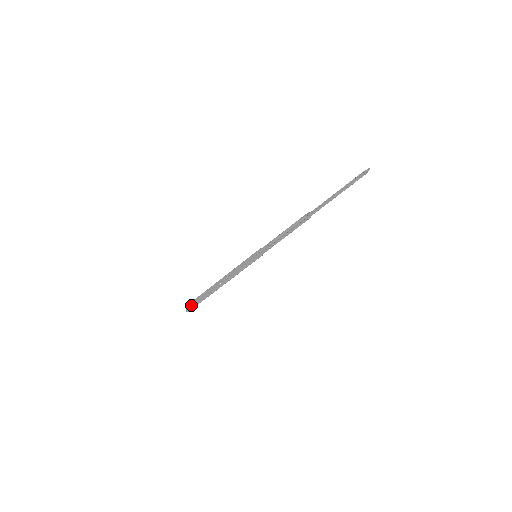
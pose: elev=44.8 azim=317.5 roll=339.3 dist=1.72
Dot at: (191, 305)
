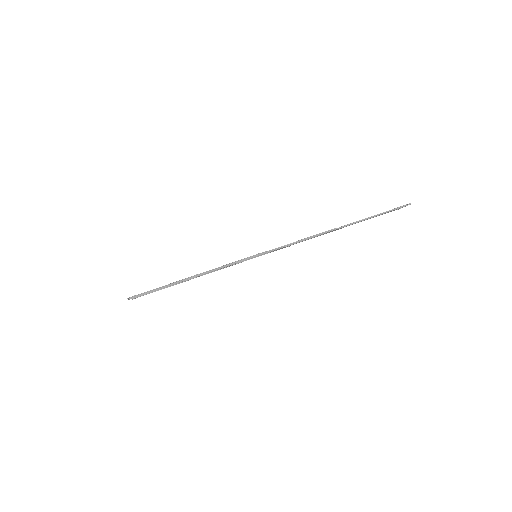
Dot at: (140, 294)
